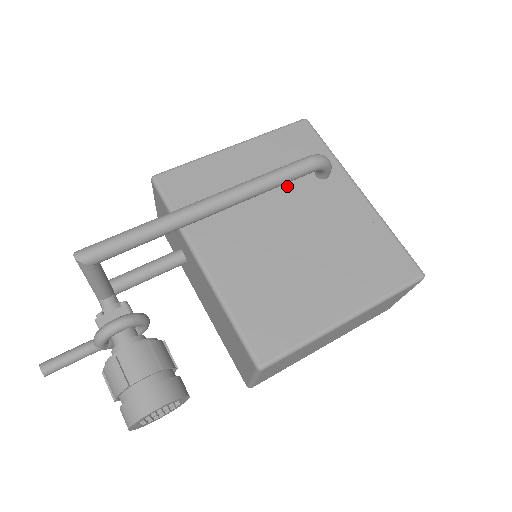
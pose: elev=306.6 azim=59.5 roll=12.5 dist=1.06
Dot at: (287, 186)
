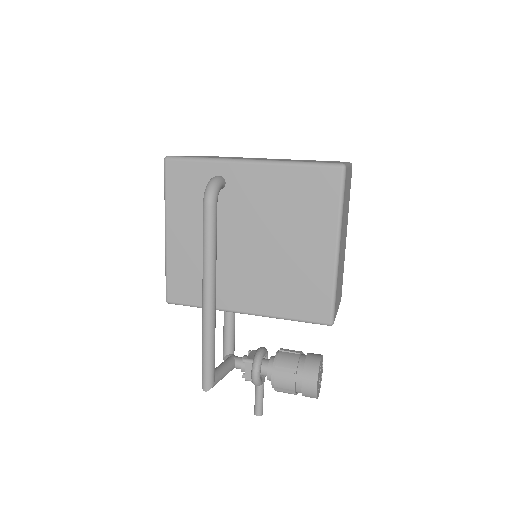
Dot at: (217, 218)
